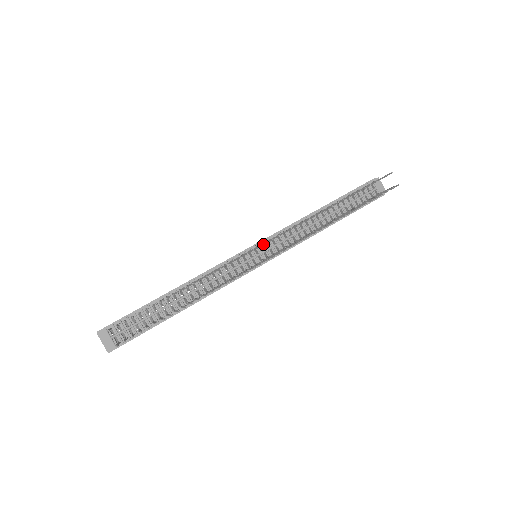
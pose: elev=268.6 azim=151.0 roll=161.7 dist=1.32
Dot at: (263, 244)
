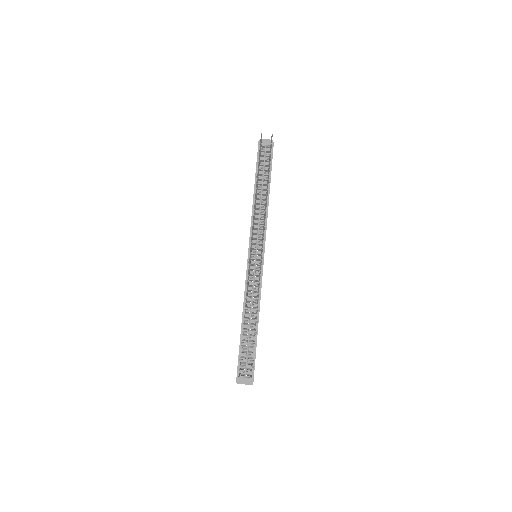
Dot at: (251, 250)
